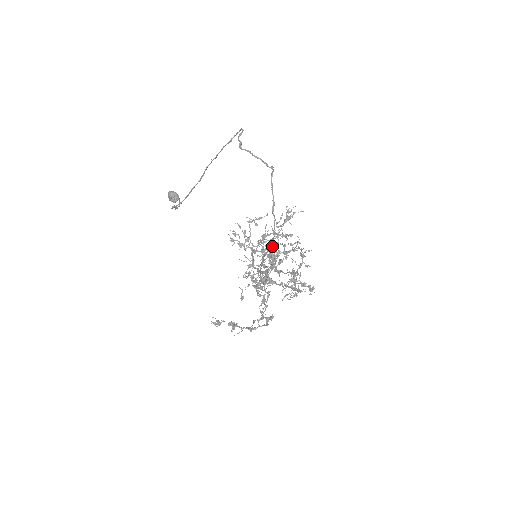
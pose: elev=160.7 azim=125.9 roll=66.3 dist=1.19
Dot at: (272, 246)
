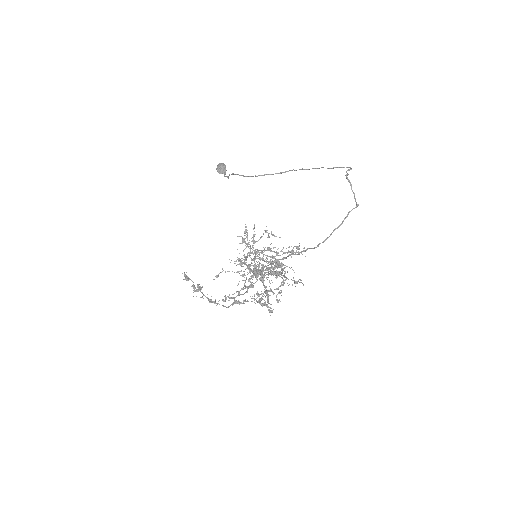
Dot at: occluded
